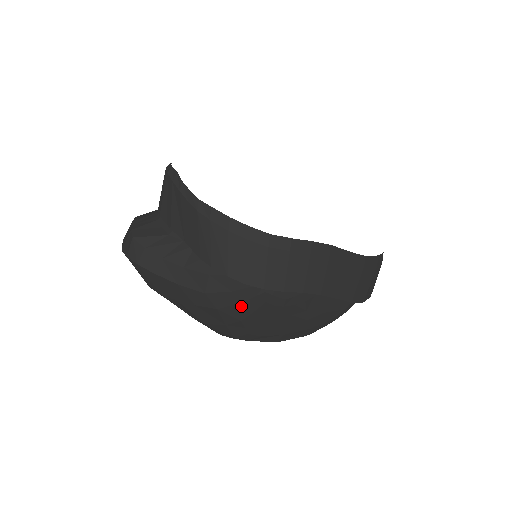
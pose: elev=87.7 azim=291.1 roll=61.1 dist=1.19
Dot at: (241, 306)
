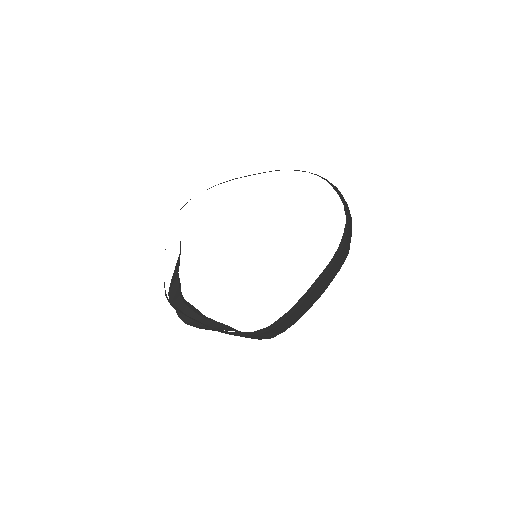
Dot at: occluded
